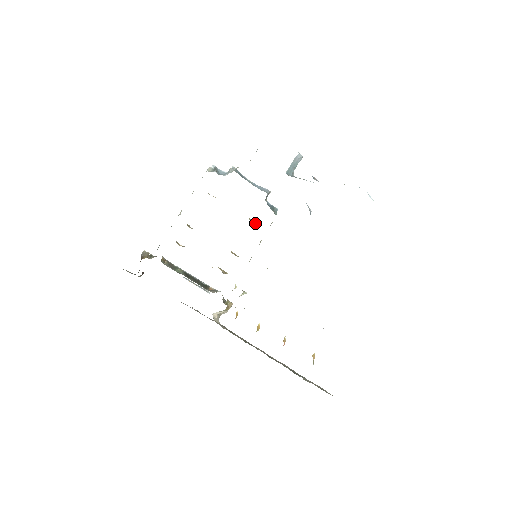
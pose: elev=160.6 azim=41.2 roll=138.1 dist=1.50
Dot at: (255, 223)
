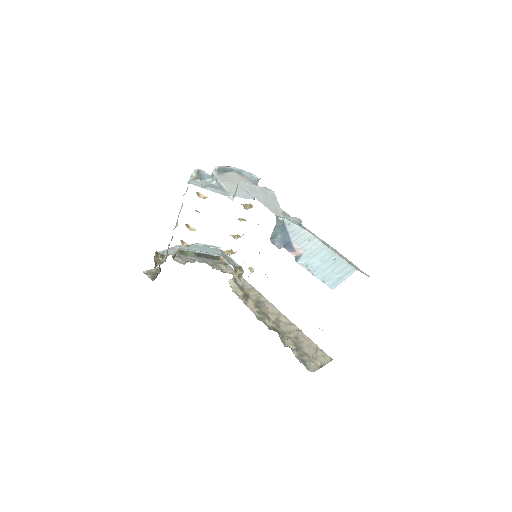
Dot at: (250, 204)
